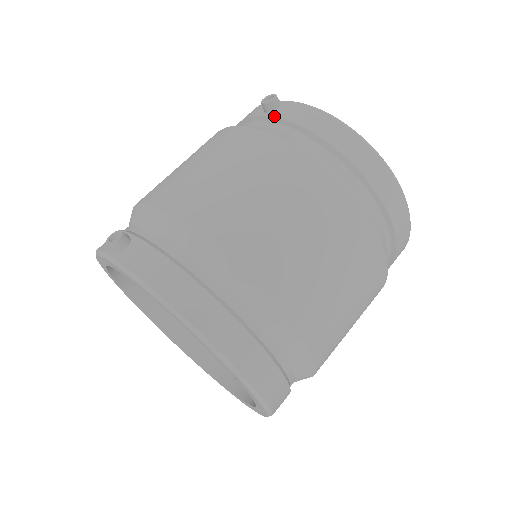
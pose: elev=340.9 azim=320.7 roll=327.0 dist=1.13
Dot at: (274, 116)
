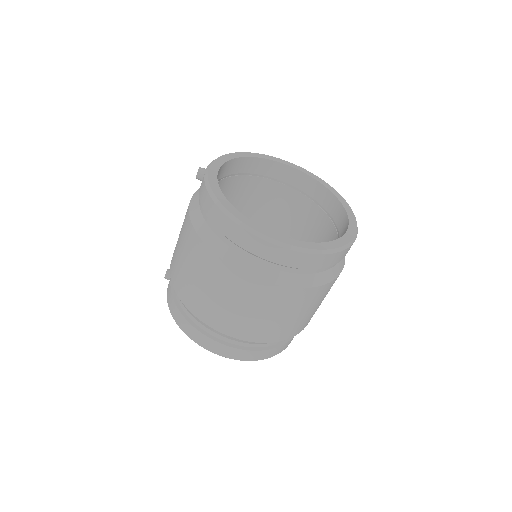
Dot at: occluded
